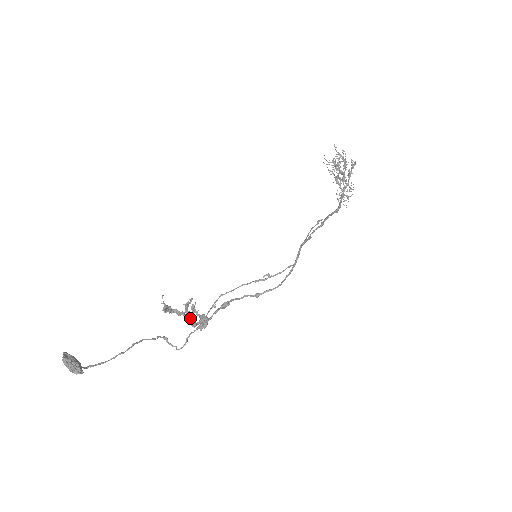
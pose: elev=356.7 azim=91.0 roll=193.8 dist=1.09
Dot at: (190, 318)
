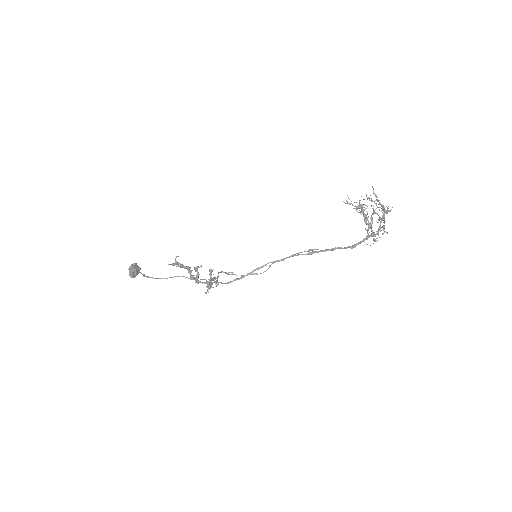
Dot at: (193, 277)
